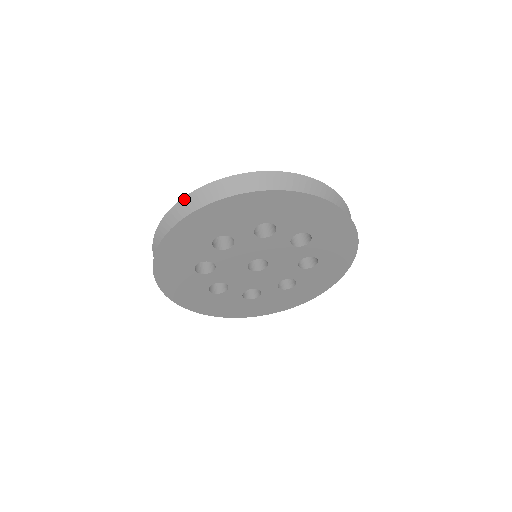
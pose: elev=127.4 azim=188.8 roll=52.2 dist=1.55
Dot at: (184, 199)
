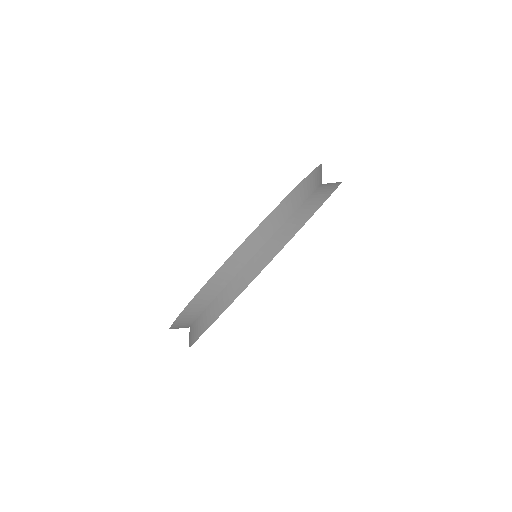
Dot at: (238, 250)
